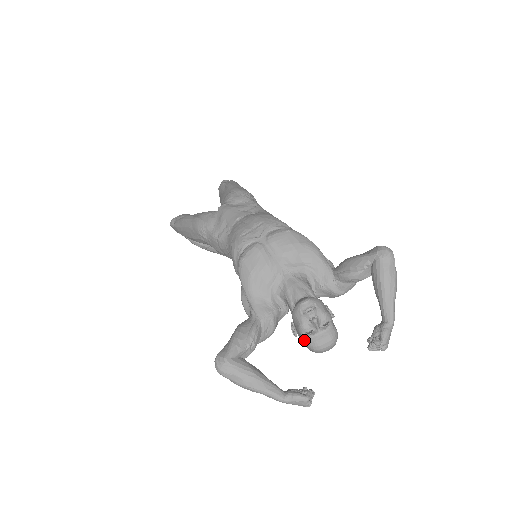
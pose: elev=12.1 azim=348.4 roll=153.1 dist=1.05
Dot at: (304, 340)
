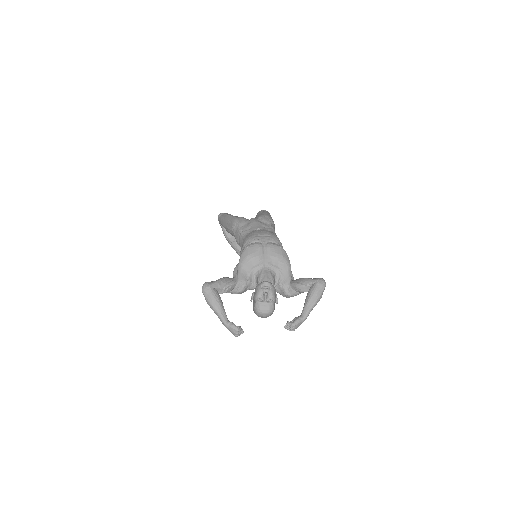
Dot at: (254, 303)
